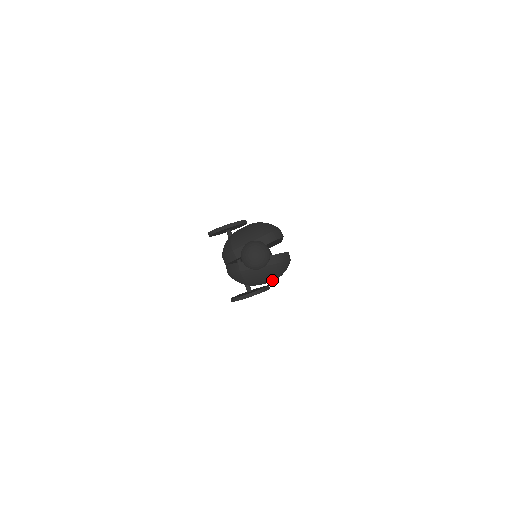
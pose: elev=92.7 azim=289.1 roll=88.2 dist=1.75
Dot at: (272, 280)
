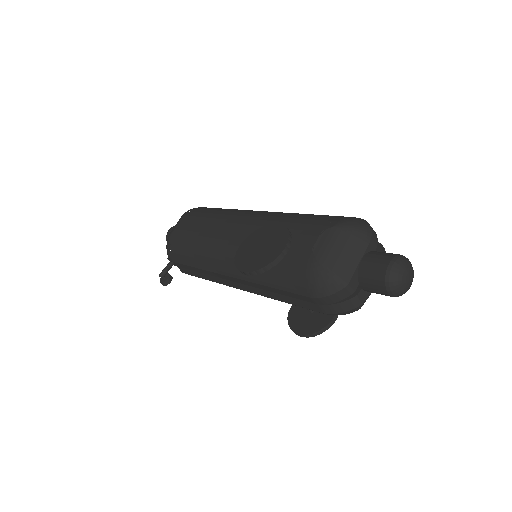
Dot at: occluded
